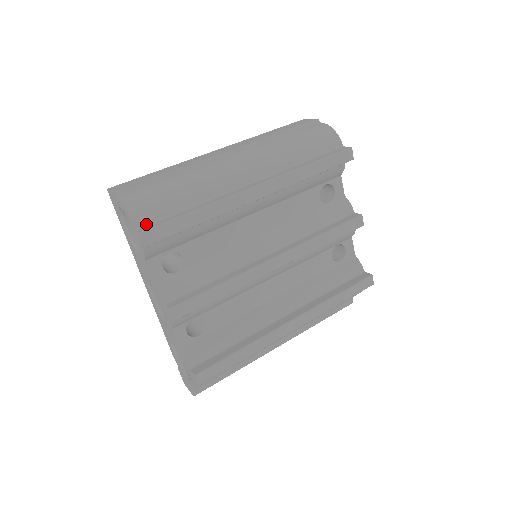
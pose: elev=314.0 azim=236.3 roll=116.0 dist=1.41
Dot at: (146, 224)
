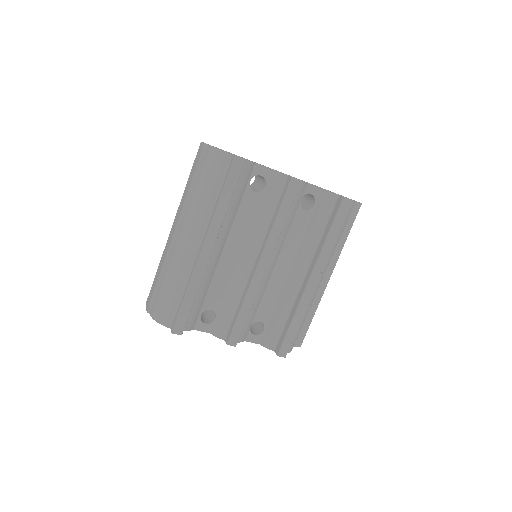
Dot at: (172, 322)
